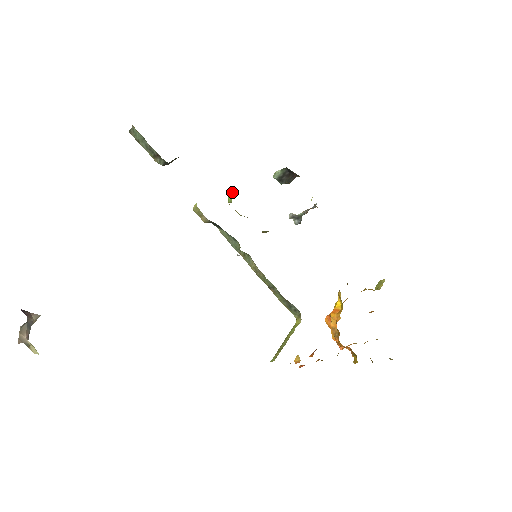
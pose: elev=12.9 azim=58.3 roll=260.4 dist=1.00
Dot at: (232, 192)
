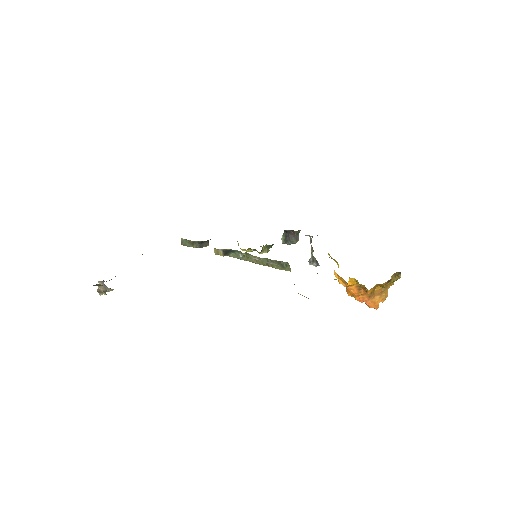
Dot at: occluded
